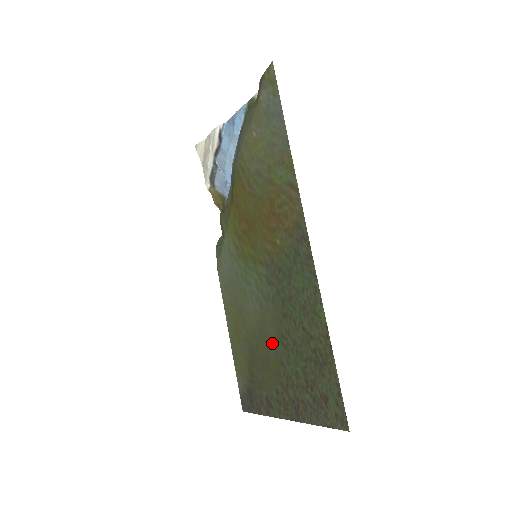
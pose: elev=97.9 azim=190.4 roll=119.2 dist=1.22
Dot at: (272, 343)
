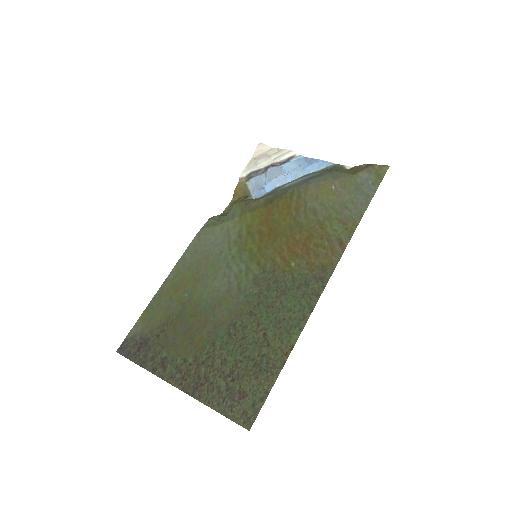
Dot at: (216, 323)
